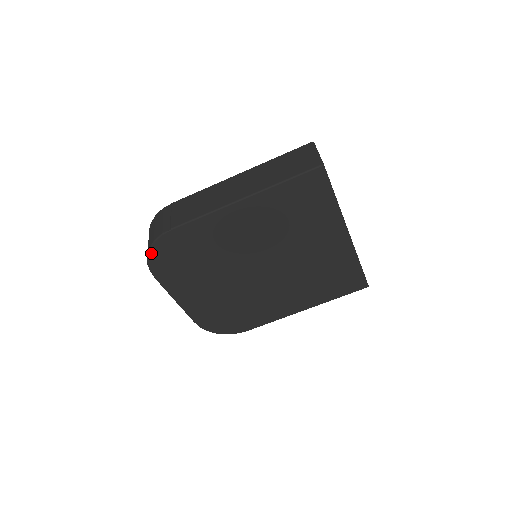
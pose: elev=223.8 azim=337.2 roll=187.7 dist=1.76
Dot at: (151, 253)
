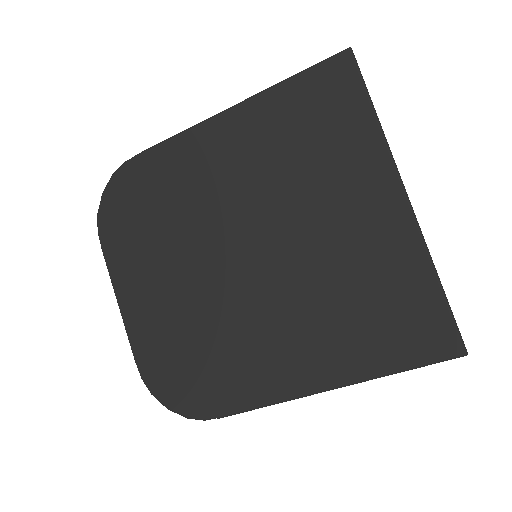
Dot at: (105, 196)
